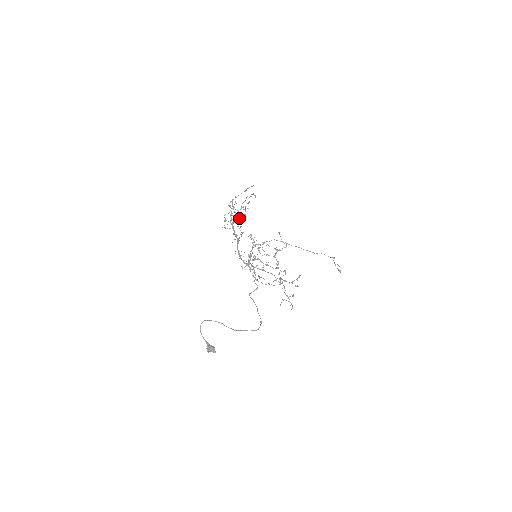
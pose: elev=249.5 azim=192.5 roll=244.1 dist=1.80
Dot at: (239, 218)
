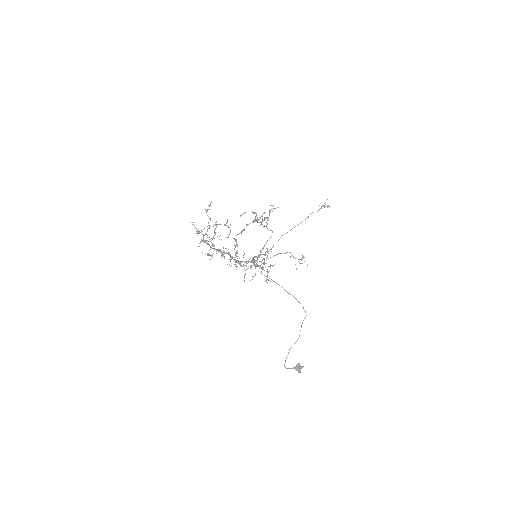
Dot at: (235, 262)
